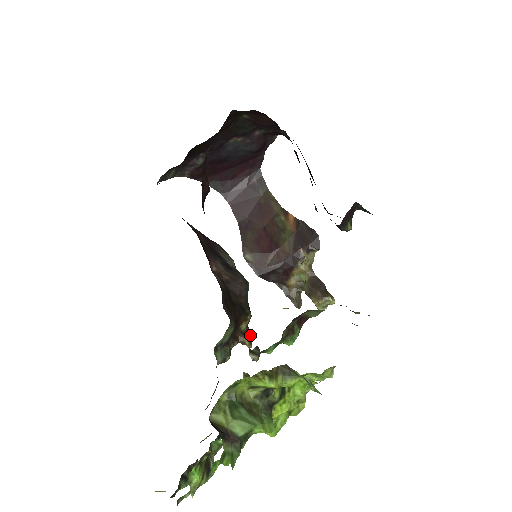
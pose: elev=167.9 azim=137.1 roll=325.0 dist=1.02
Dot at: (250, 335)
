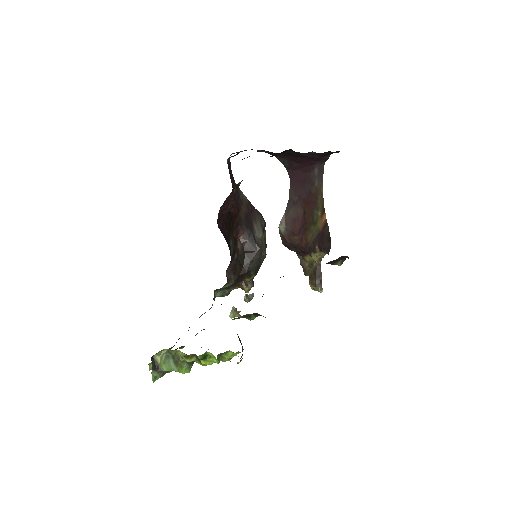
Dot at: (251, 285)
